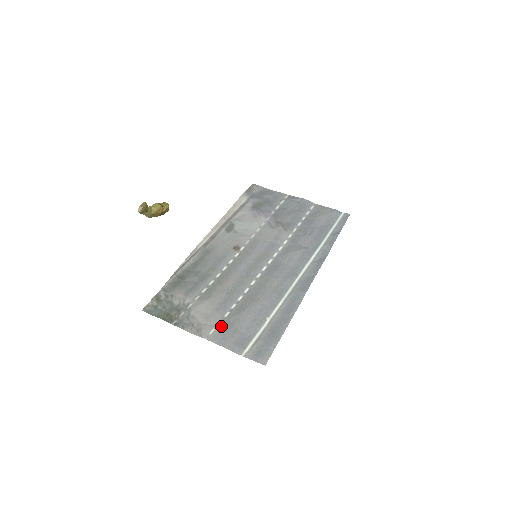
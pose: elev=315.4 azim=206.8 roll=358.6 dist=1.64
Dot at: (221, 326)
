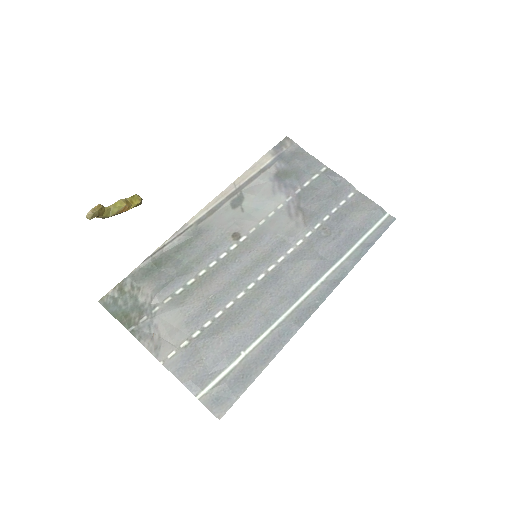
Dot at: (184, 350)
